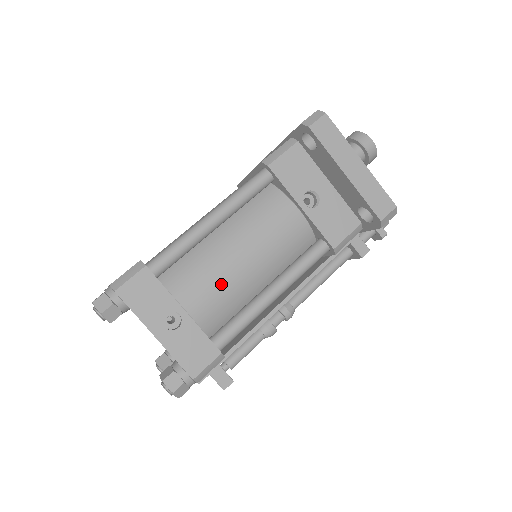
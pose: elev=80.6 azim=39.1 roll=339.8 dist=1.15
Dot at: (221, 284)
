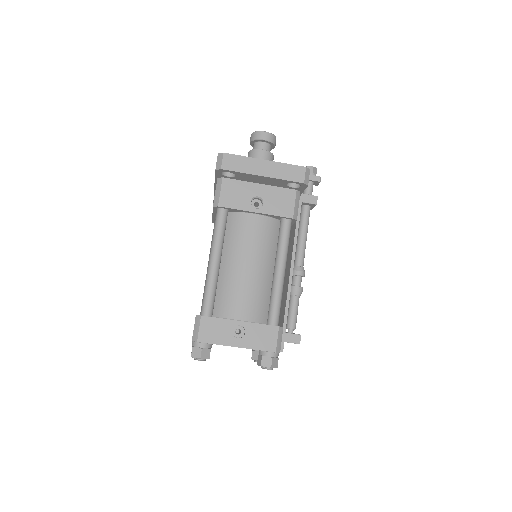
Dot at: (248, 291)
